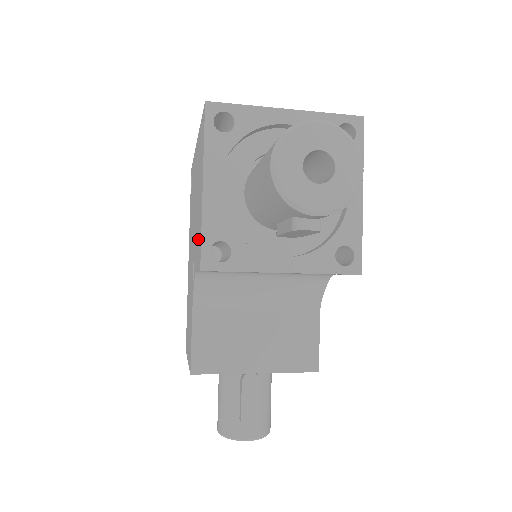
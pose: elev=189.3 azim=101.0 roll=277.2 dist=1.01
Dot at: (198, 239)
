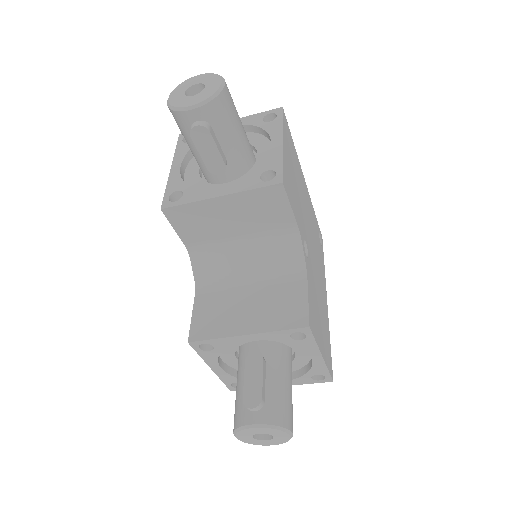
Dot at: occluded
